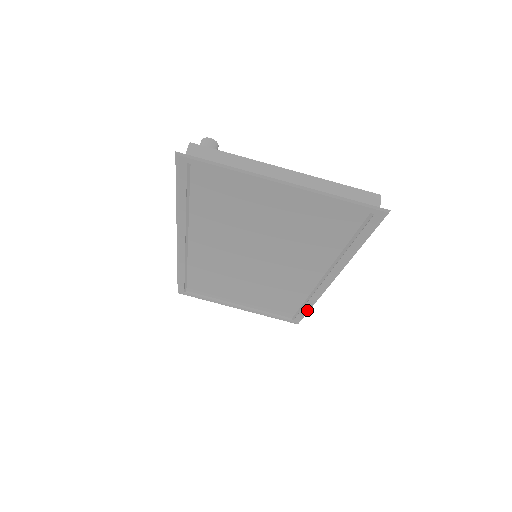
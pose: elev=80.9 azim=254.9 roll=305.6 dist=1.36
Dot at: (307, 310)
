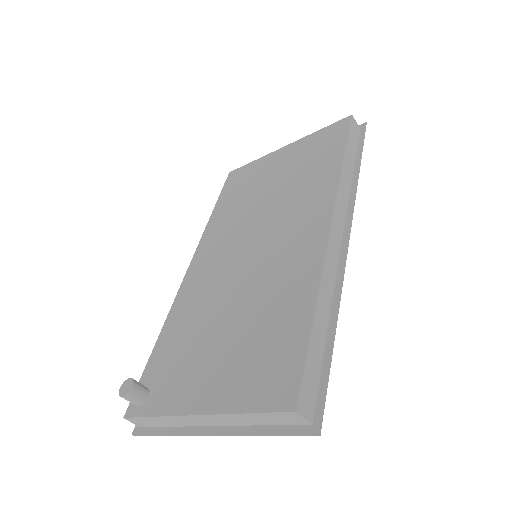
Dot at: (358, 162)
